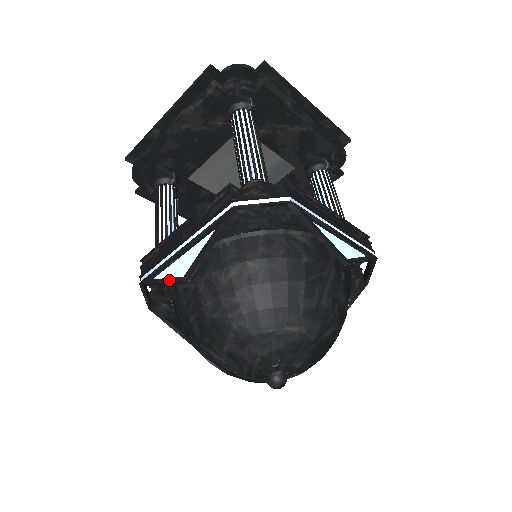
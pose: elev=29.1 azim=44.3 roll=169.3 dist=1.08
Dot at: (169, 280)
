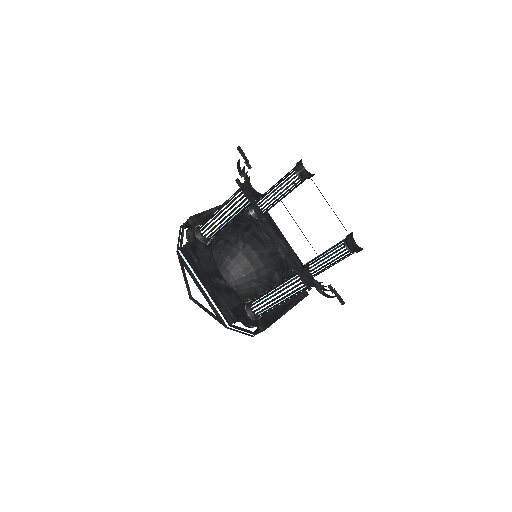
Dot at: (186, 285)
